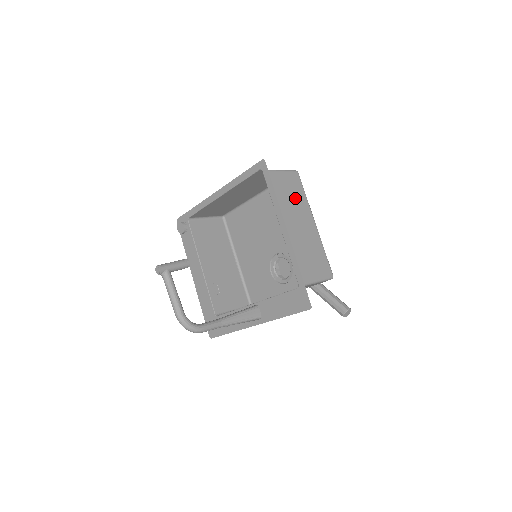
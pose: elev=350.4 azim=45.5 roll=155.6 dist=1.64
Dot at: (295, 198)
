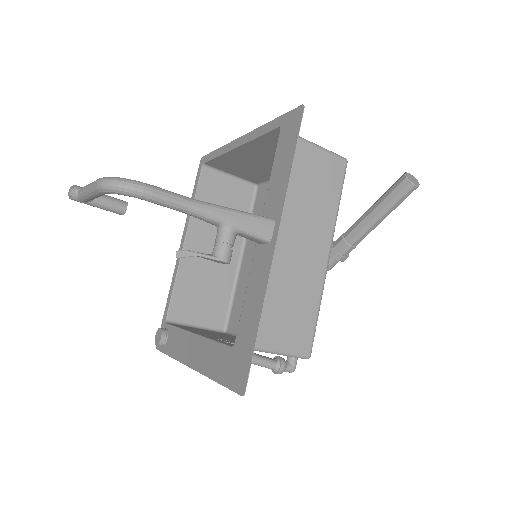
Dot at: (256, 171)
